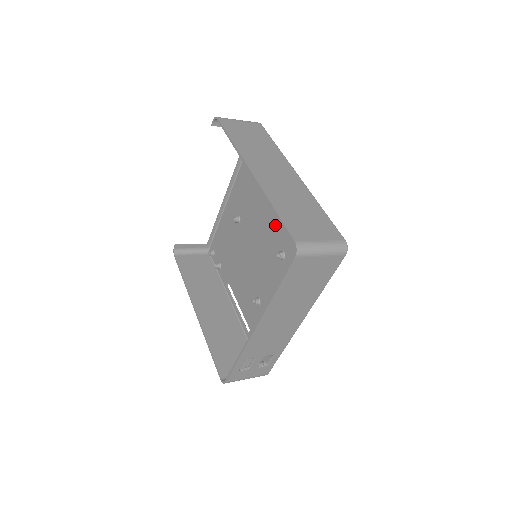
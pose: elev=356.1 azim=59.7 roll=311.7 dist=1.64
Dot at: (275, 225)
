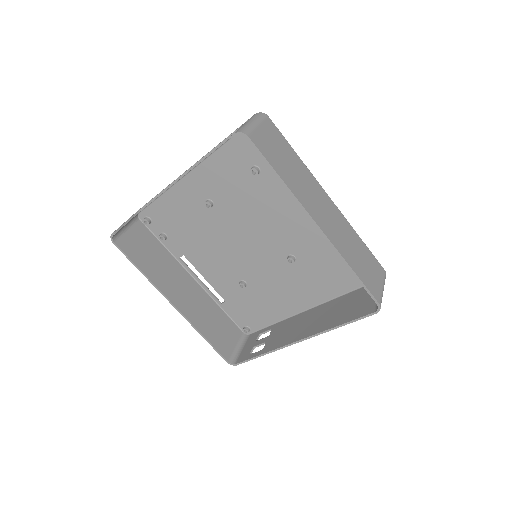
Dot at: (283, 231)
